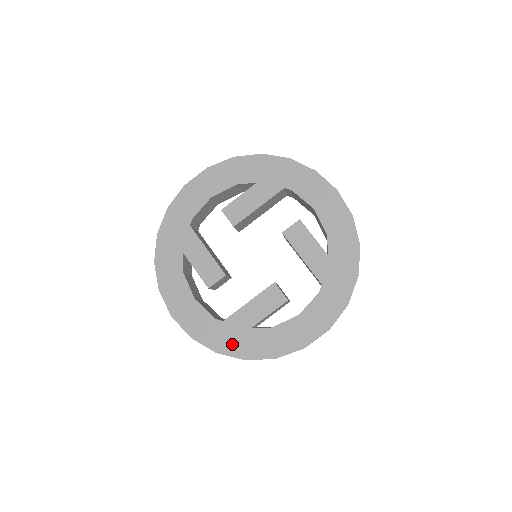
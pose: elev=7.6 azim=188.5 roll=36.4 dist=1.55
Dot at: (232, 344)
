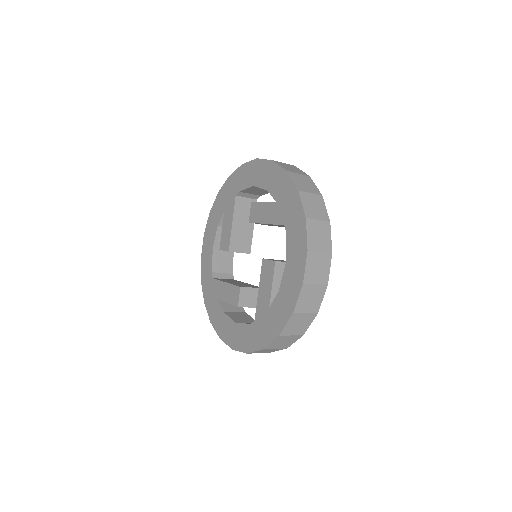
Dot at: (267, 332)
